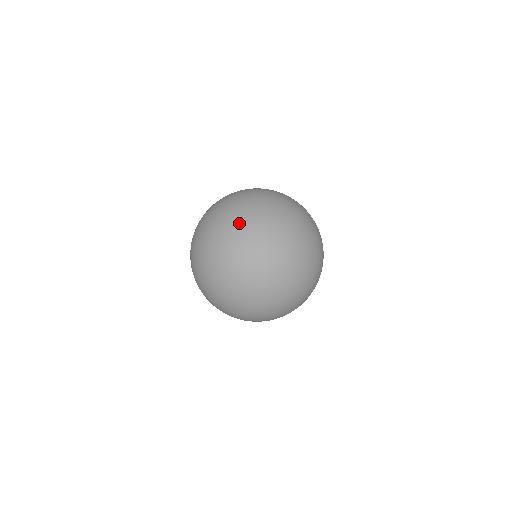
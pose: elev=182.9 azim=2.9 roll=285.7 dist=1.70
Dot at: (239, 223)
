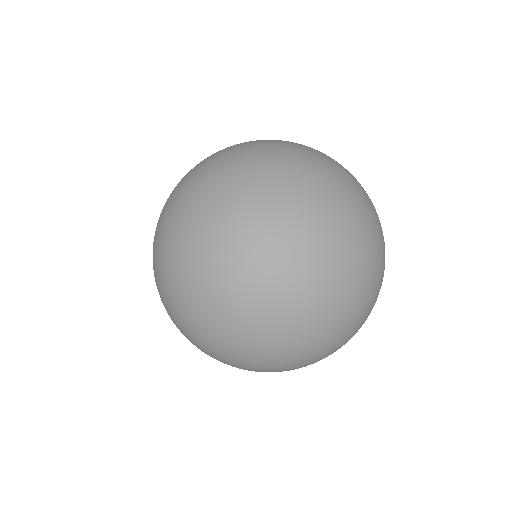
Dot at: (258, 251)
